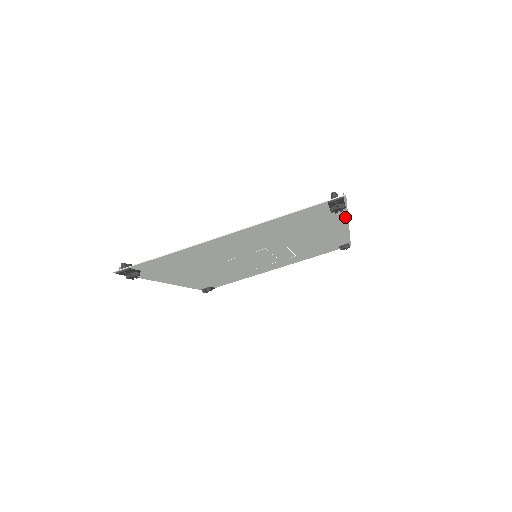
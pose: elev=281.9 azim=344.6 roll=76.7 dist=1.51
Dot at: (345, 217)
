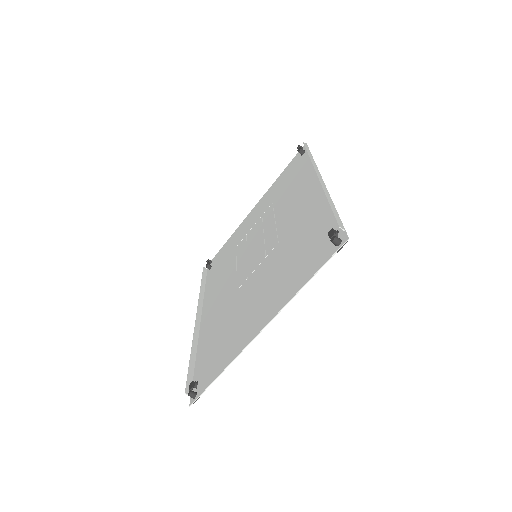
Dot at: occluded
